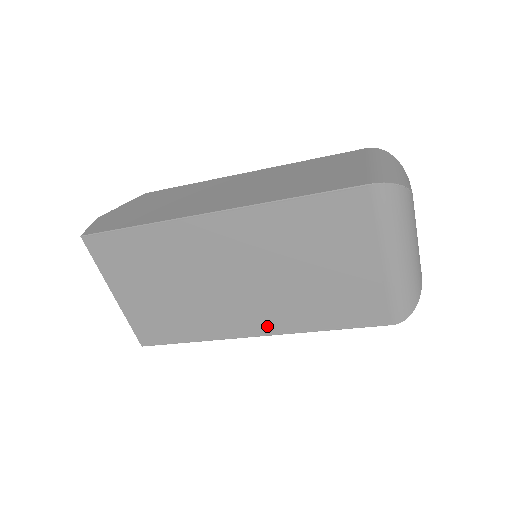
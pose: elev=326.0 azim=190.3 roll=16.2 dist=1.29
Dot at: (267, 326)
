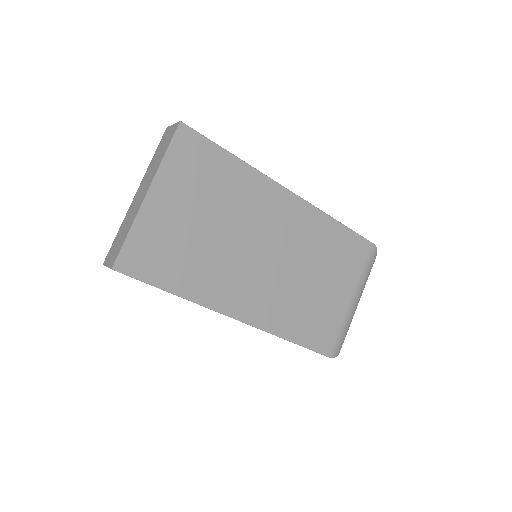
Dot at: (253, 313)
